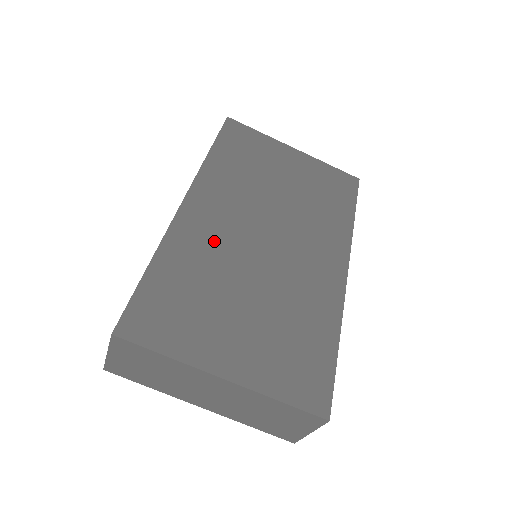
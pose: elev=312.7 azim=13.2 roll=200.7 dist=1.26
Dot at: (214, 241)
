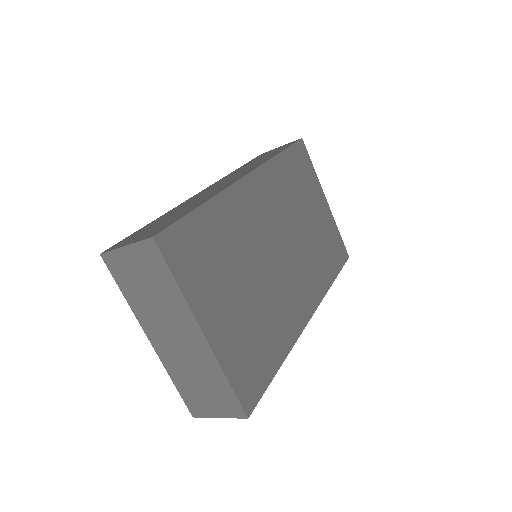
Dot at: (249, 224)
